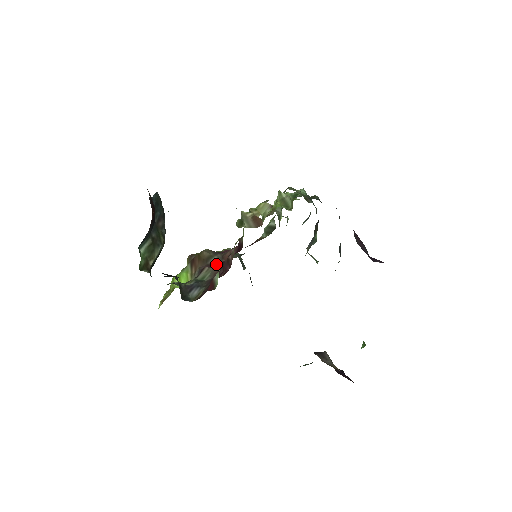
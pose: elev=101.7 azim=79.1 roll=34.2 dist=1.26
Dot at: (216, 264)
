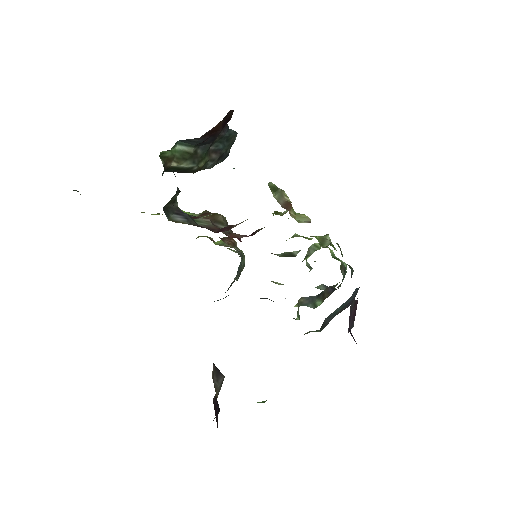
Dot at: occluded
